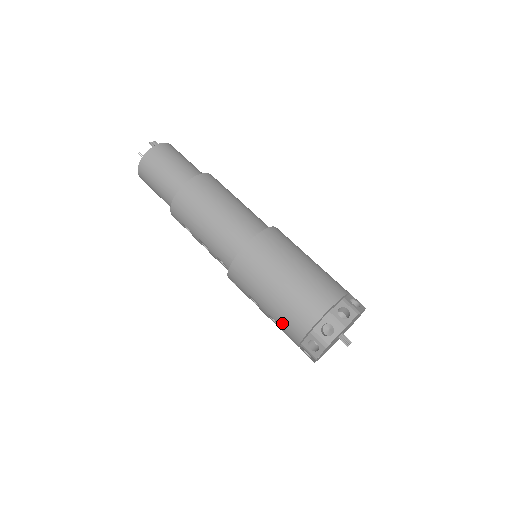
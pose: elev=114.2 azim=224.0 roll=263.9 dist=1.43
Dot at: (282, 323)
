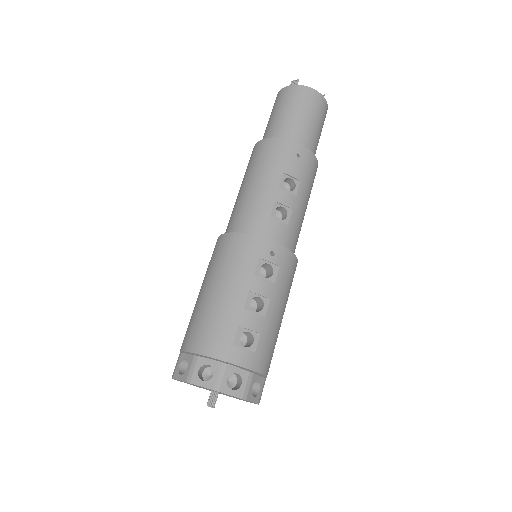
Dot at: occluded
